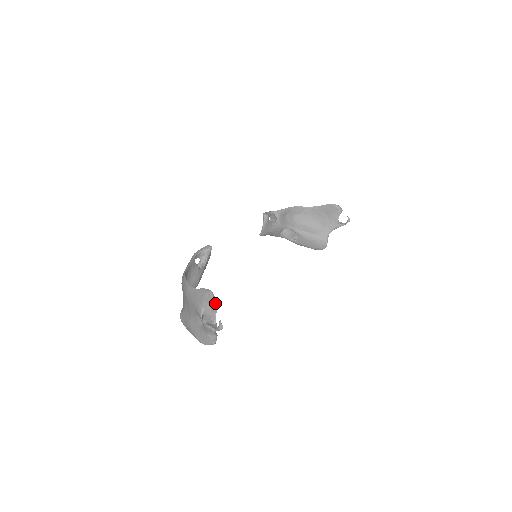
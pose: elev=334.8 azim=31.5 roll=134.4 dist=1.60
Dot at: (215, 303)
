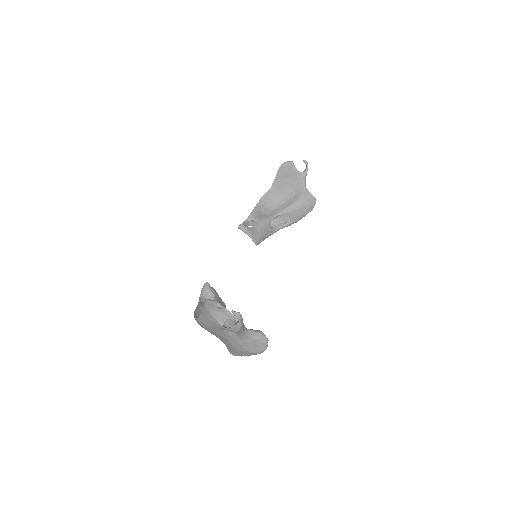
Dot at: (216, 303)
